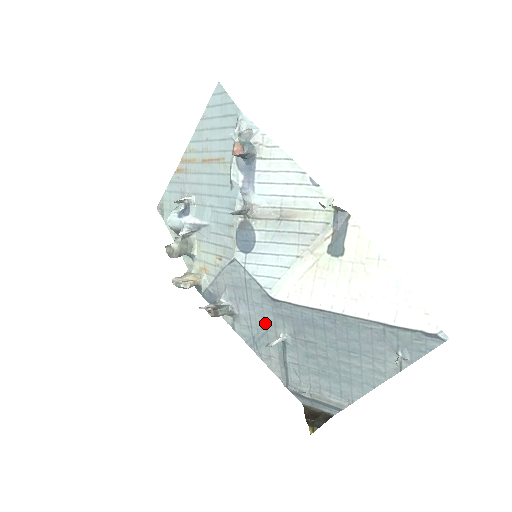
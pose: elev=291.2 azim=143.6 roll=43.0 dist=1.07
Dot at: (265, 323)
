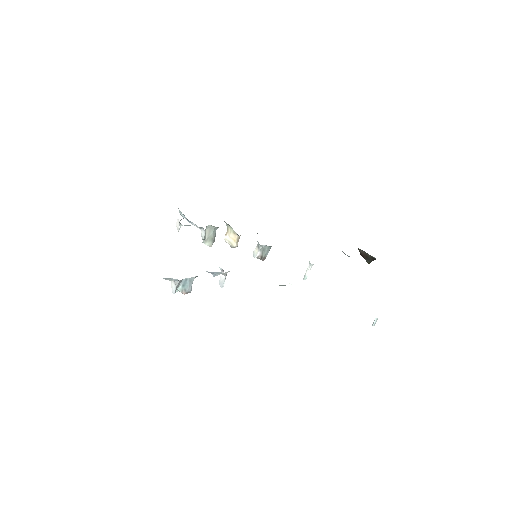
Dot at: occluded
